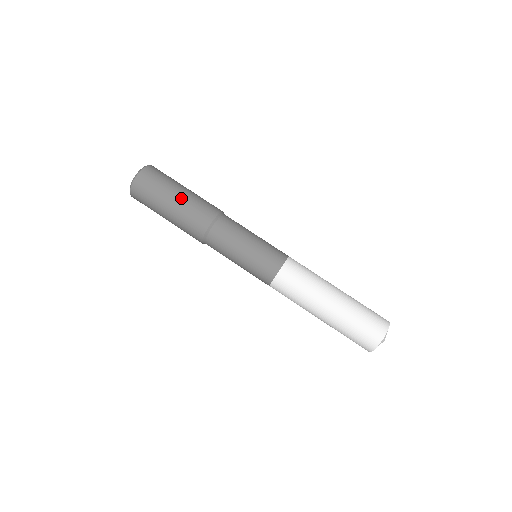
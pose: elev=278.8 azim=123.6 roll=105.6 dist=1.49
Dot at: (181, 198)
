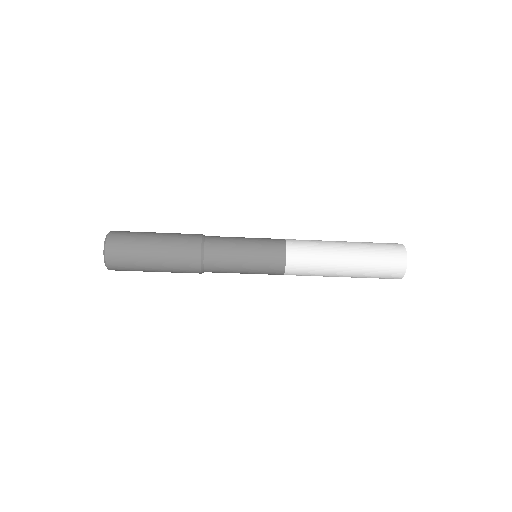
Dot at: (159, 255)
